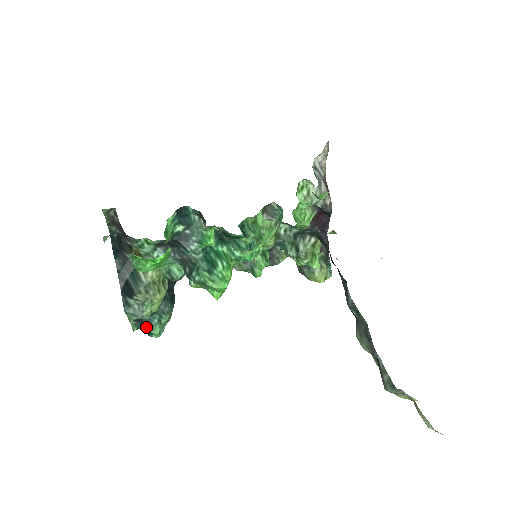
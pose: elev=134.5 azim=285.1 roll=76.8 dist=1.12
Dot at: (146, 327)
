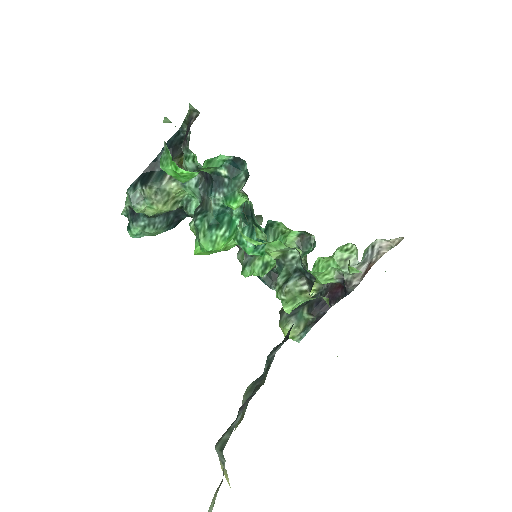
Dot at: (131, 220)
